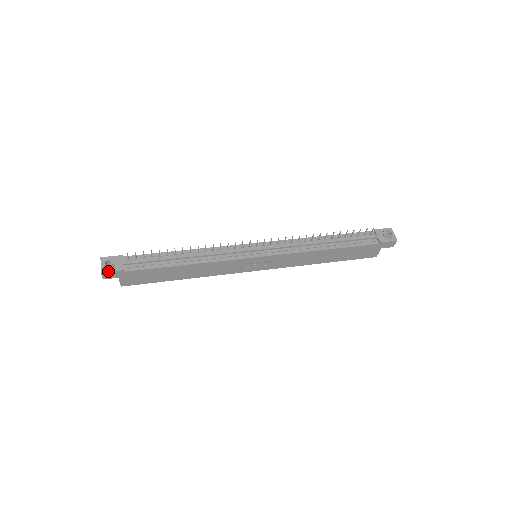
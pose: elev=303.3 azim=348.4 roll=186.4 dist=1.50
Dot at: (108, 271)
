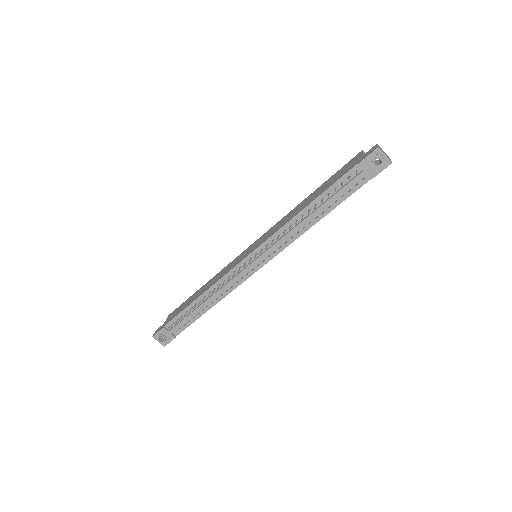
Dot at: occluded
